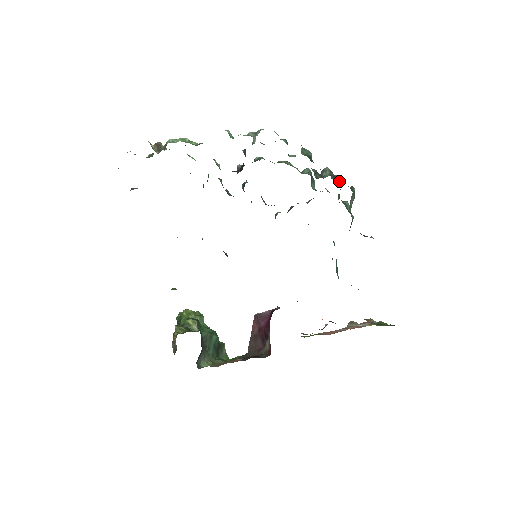
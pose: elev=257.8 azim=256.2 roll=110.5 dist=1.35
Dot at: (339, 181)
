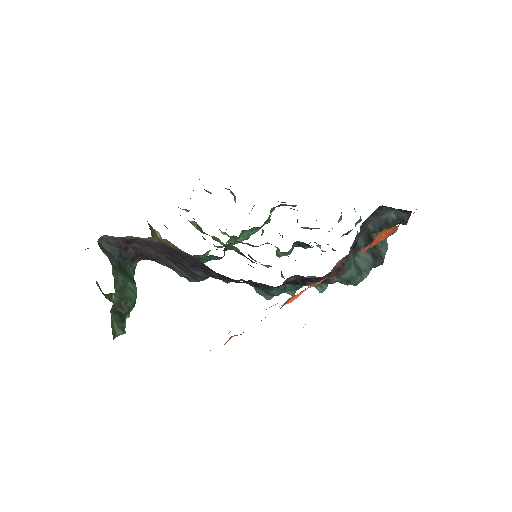
Dot at: occluded
